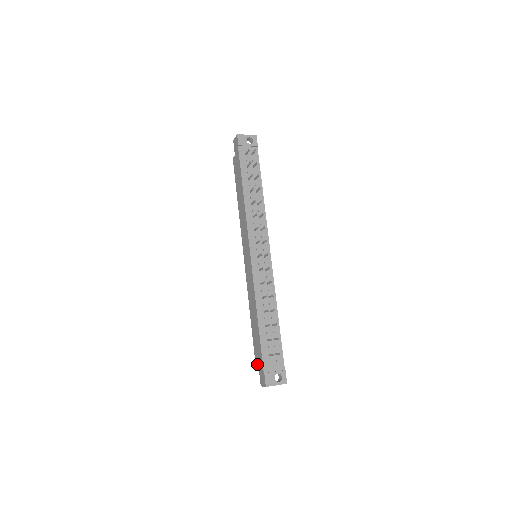
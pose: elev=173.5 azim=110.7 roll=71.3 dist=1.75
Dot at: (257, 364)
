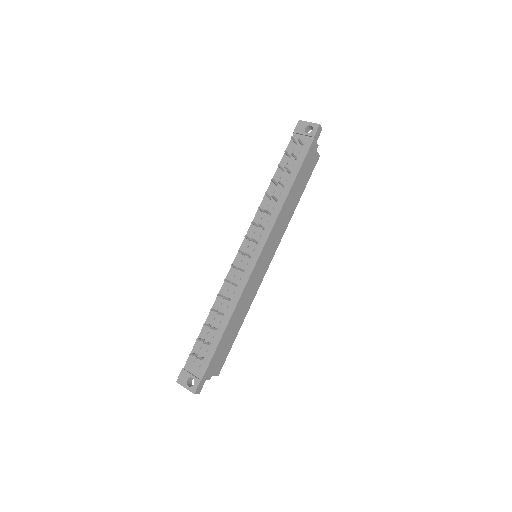
Dot at: occluded
